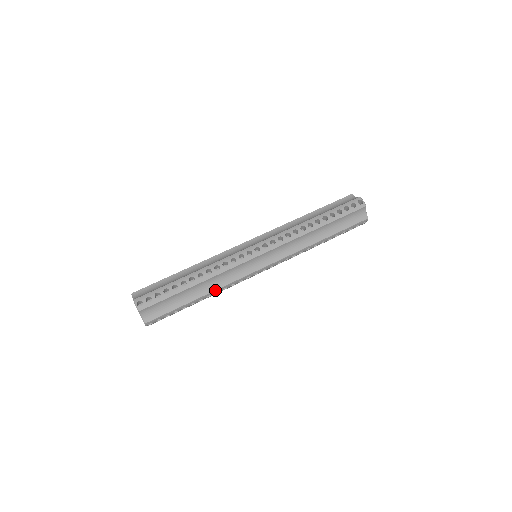
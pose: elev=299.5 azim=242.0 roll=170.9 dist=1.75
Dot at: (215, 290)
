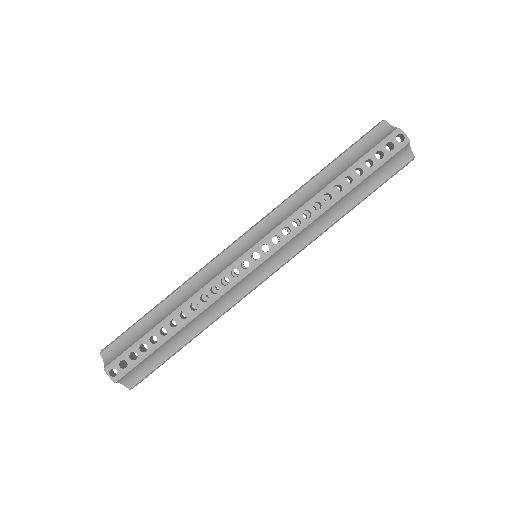
Dot at: (210, 323)
